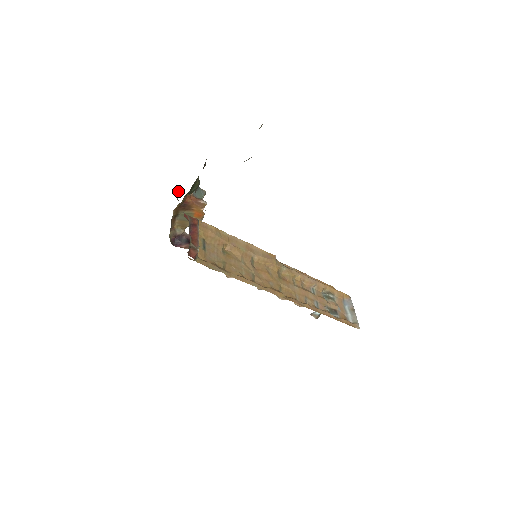
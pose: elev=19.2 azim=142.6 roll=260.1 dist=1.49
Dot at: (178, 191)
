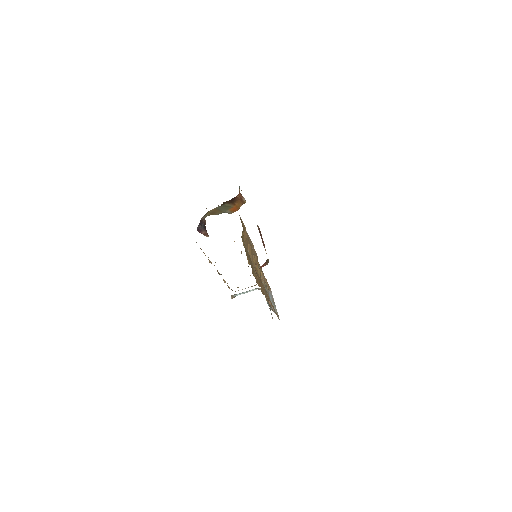
Dot at: occluded
